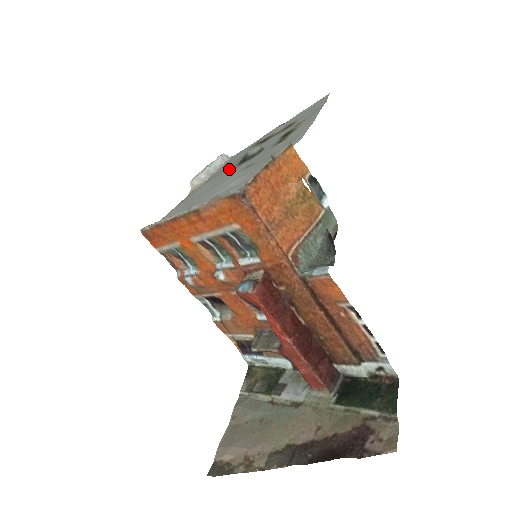
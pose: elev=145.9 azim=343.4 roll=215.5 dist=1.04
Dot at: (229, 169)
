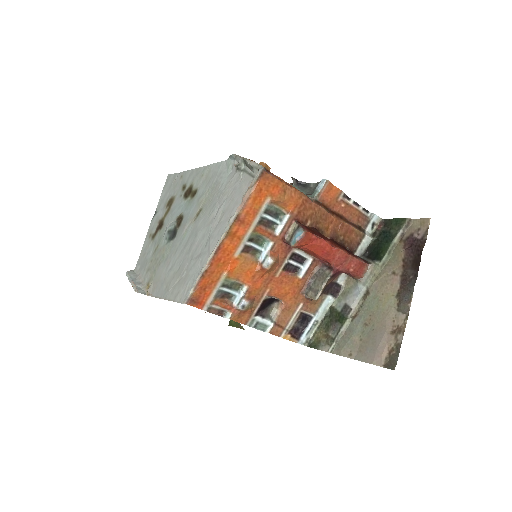
Dot at: (167, 250)
